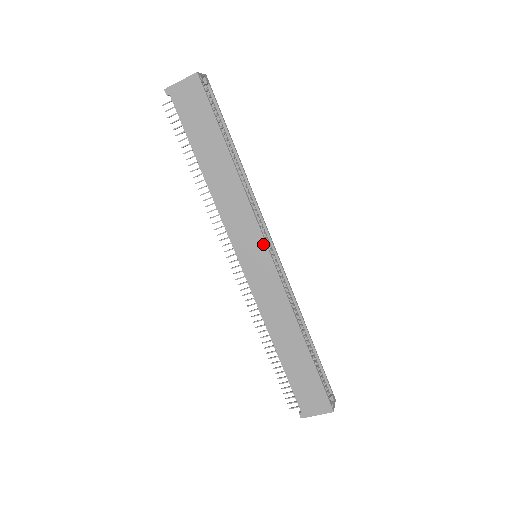
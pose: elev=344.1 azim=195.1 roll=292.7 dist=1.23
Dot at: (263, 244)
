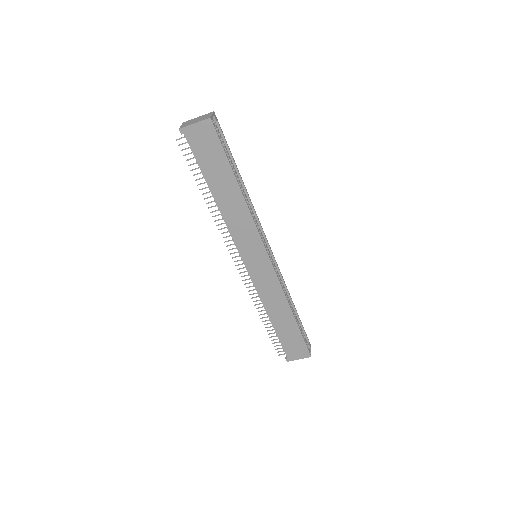
Dot at: (264, 251)
